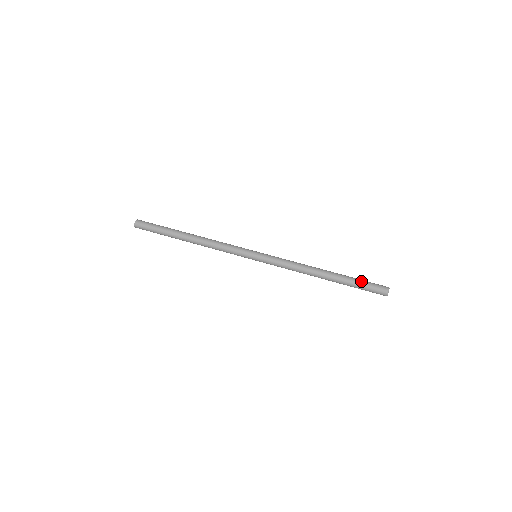
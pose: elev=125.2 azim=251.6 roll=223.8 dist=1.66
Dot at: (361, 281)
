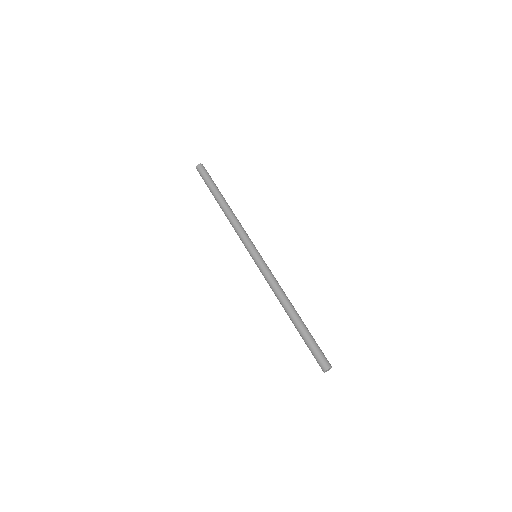
Dot at: (314, 342)
